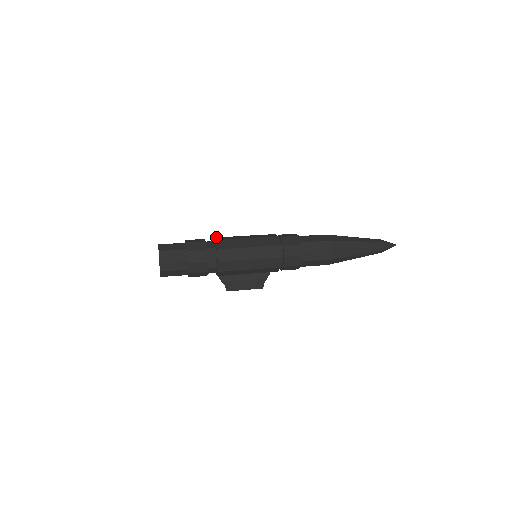
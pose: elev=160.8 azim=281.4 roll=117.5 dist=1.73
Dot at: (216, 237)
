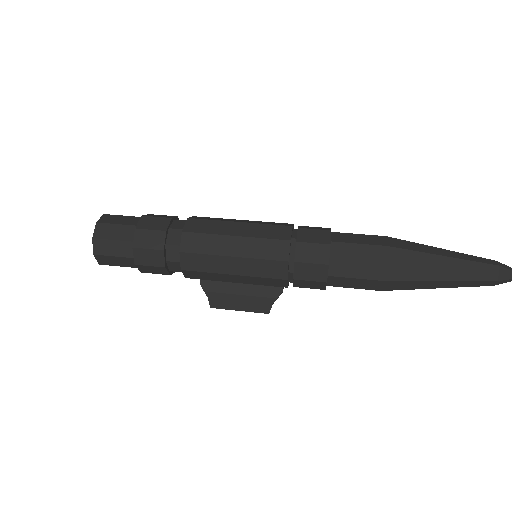
Dot at: (196, 216)
